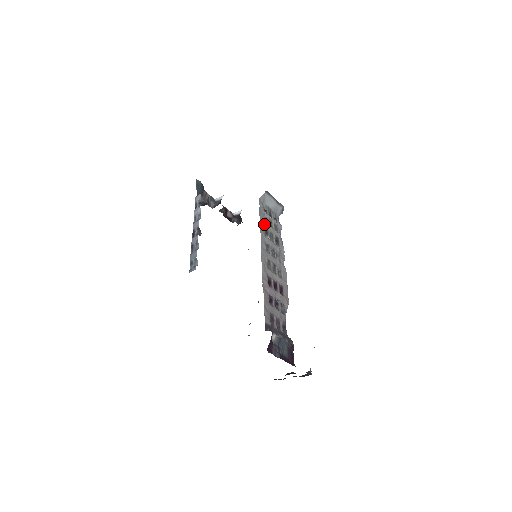
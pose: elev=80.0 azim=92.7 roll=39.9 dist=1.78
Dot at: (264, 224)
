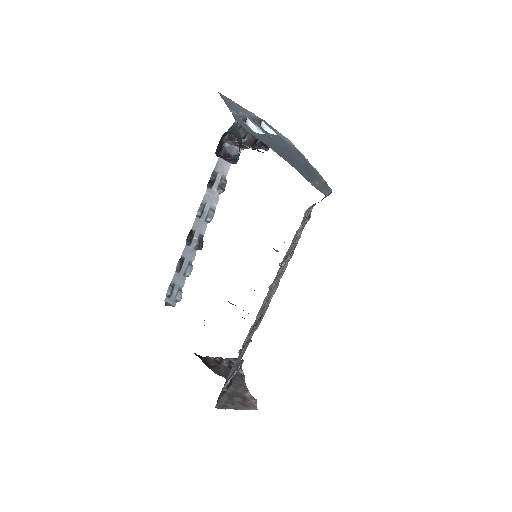
Dot at: (290, 249)
